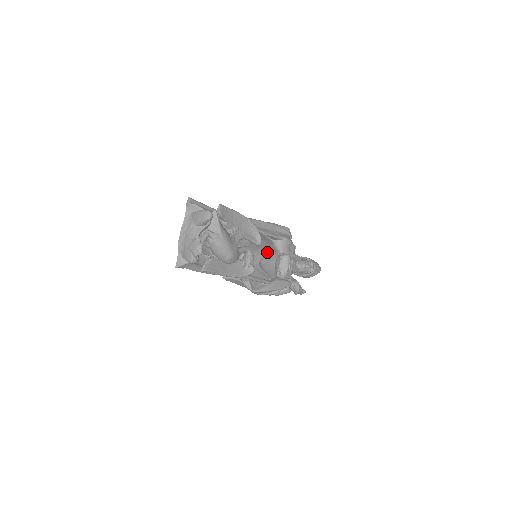
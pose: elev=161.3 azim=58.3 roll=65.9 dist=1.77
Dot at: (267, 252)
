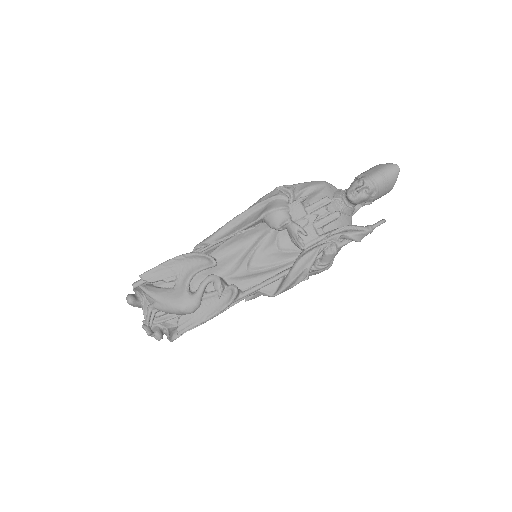
Dot at: (252, 249)
